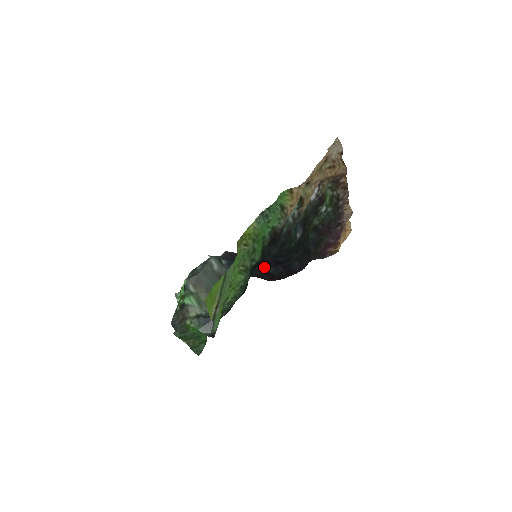
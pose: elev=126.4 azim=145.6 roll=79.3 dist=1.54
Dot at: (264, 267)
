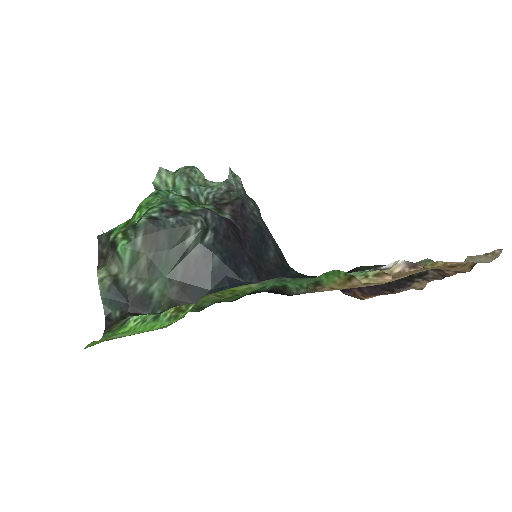
Dot at: occluded
